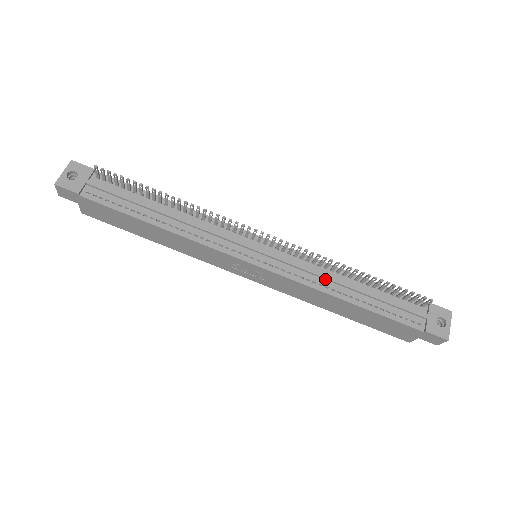
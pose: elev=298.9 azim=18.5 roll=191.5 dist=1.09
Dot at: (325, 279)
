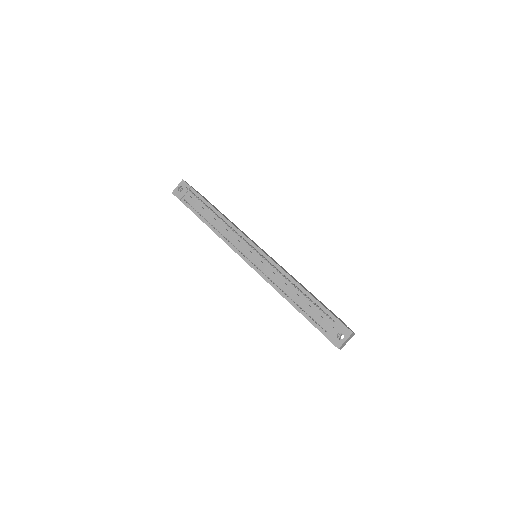
Dot at: (281, 283)
